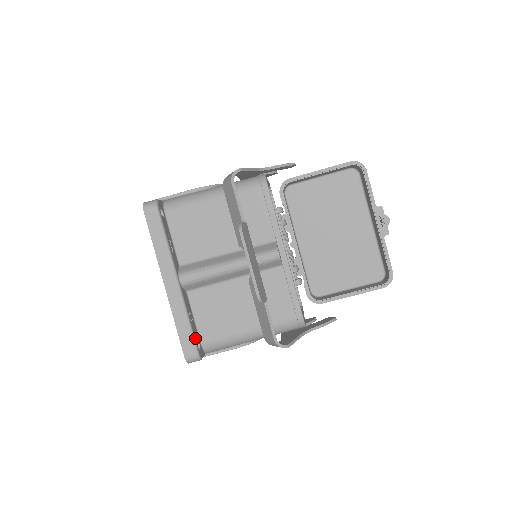
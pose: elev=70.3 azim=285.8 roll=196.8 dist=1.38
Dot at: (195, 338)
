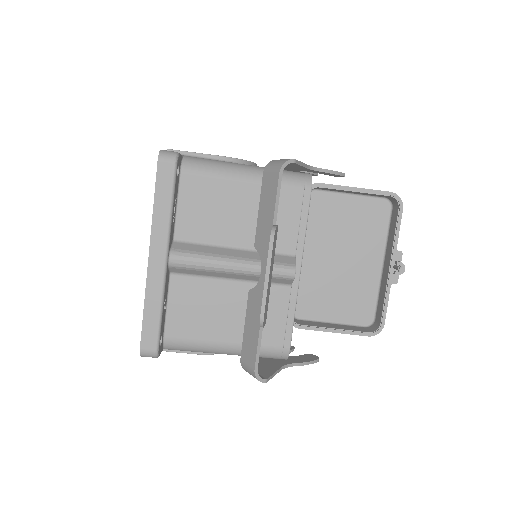
Dot at: (161, 331)
